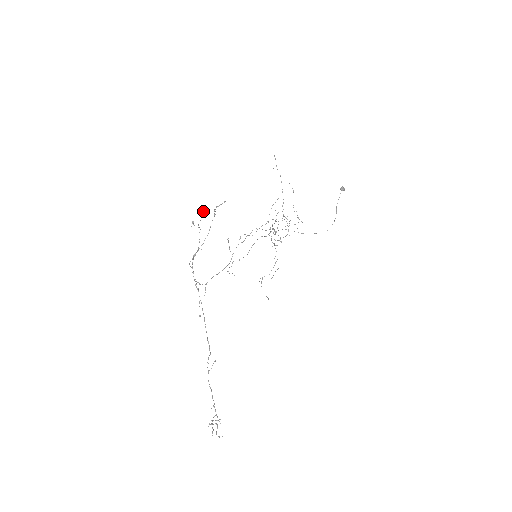
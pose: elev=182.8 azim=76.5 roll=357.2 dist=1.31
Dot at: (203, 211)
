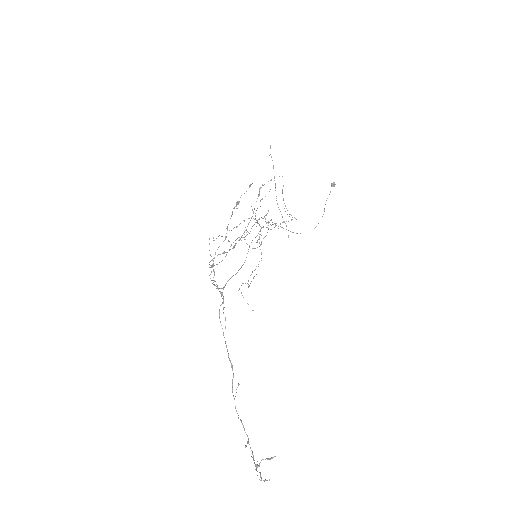
Dot at: occluded
